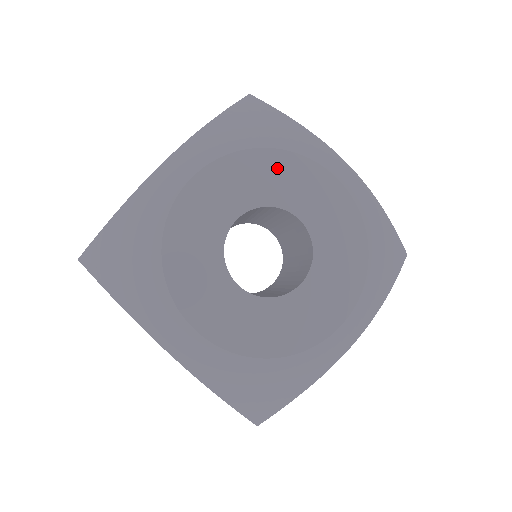
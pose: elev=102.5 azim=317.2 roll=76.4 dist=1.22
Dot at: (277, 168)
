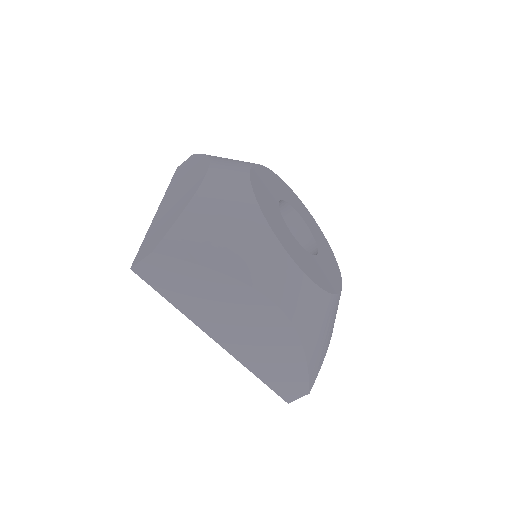
Dot at: (275, 180)
